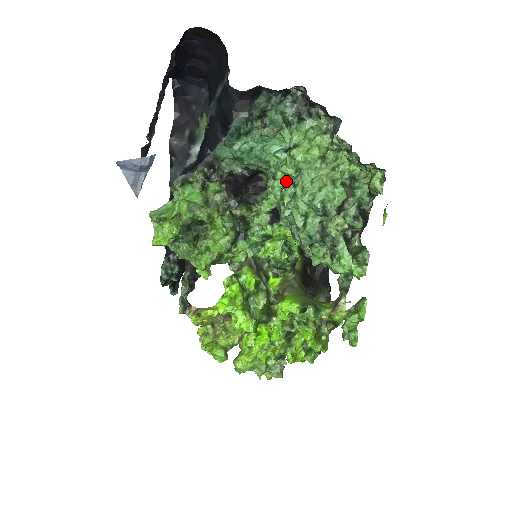
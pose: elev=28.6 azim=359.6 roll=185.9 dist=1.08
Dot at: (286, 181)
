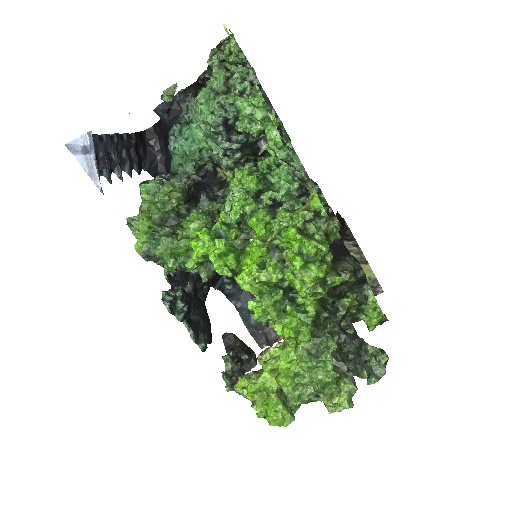
Dot at: occluded
